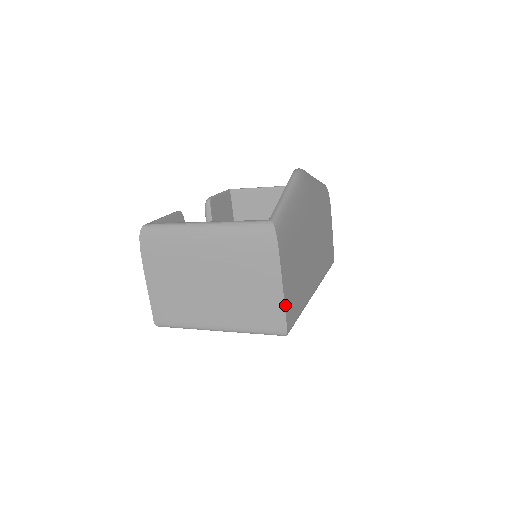
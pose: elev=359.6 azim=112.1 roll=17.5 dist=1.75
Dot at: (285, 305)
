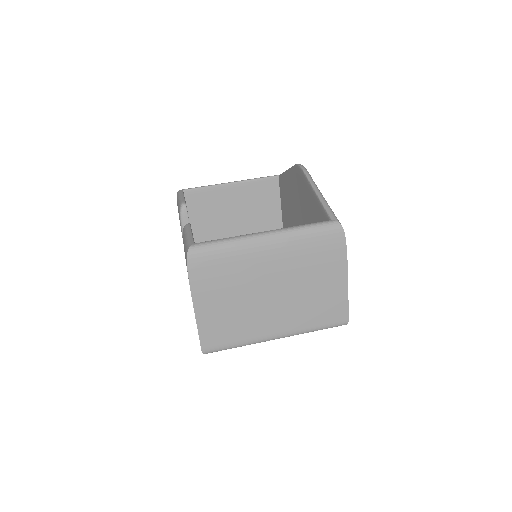
Dot at: (347, 297)
